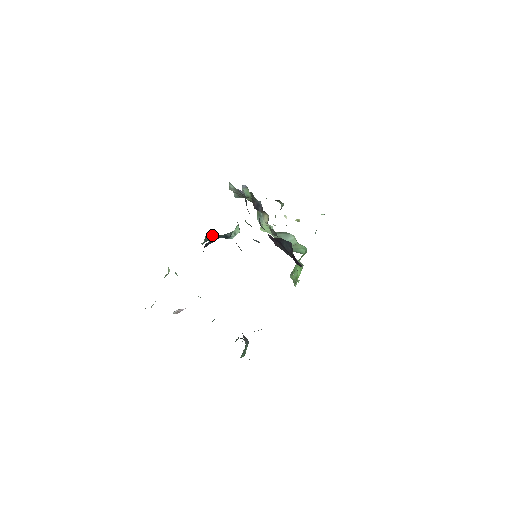
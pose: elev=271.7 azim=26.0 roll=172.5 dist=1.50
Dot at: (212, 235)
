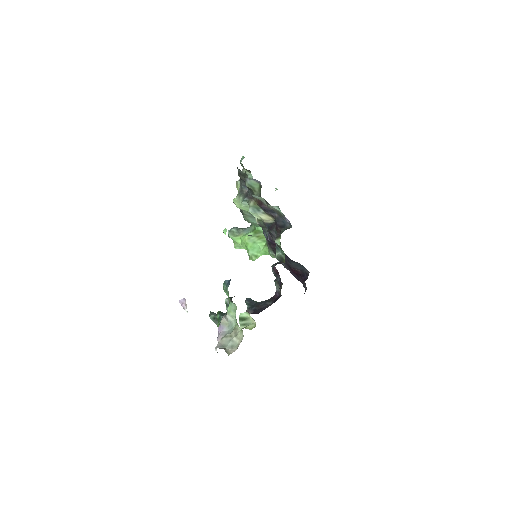
Dot at: occluded
